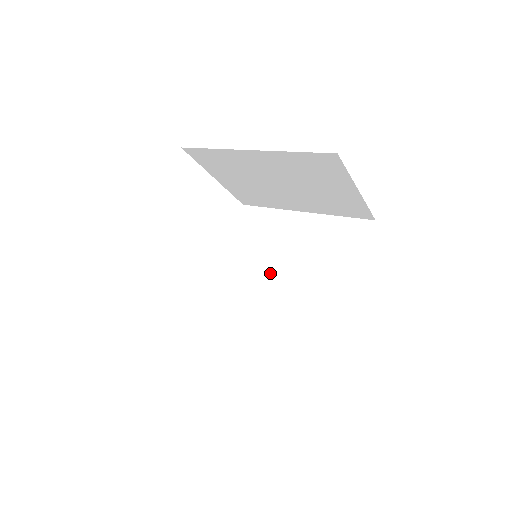
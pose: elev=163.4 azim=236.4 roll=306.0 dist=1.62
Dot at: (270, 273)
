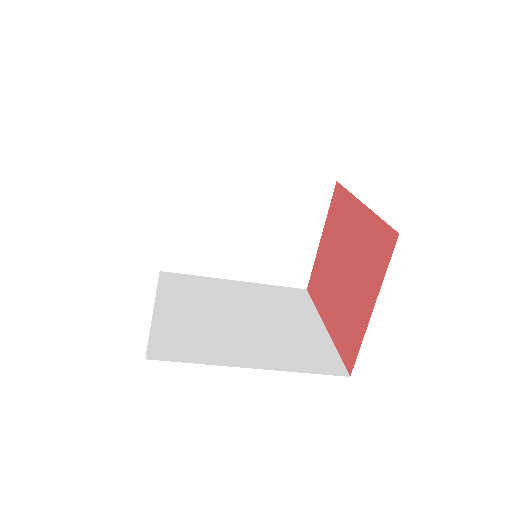
Dot at: (226, 315)
